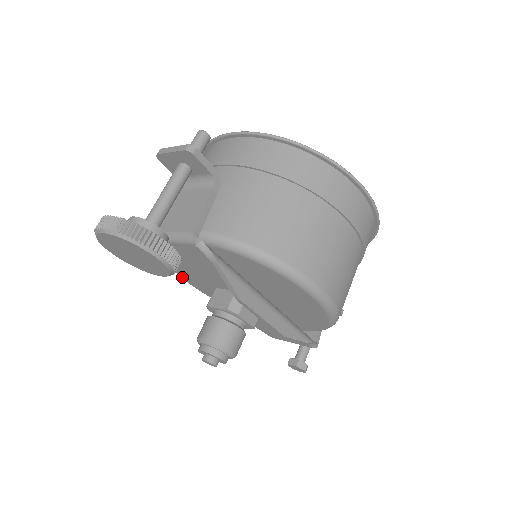
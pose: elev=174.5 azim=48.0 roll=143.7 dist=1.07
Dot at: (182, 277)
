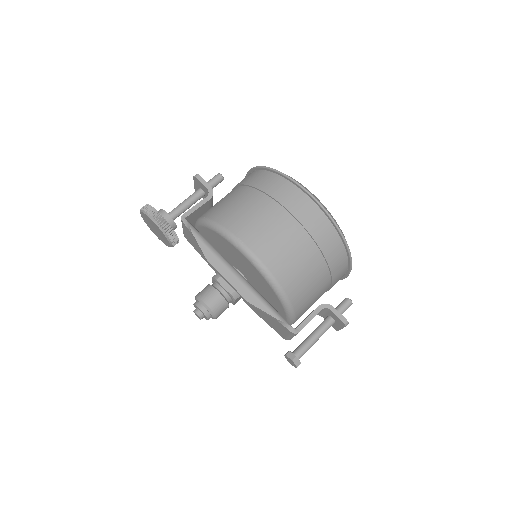
Dot at: occluded
